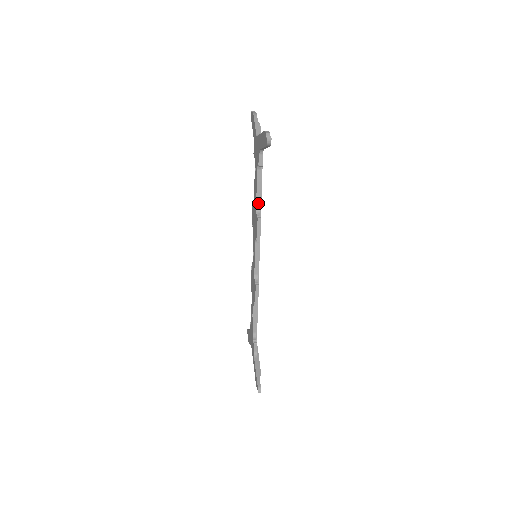
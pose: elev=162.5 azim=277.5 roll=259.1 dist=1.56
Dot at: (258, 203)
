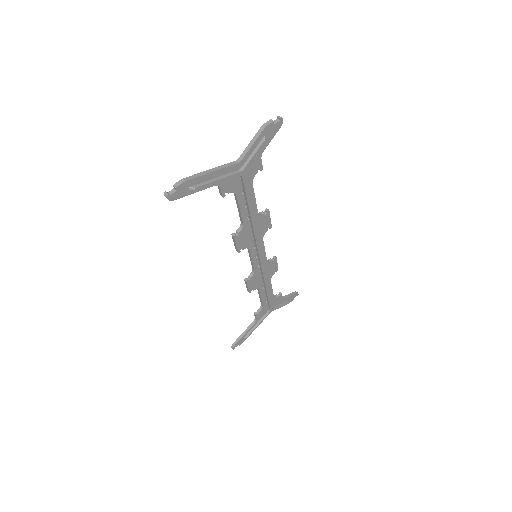
Dot at: (242, 220)
